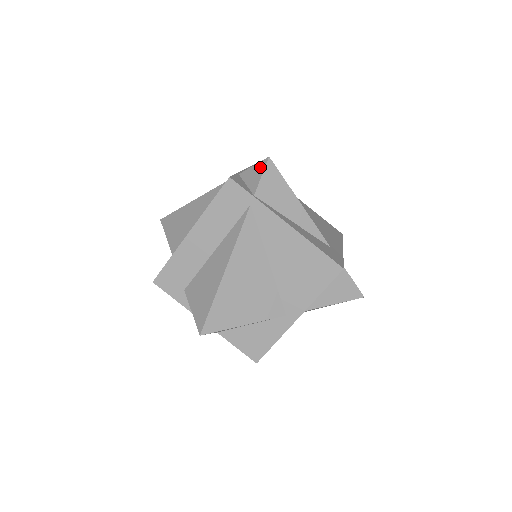
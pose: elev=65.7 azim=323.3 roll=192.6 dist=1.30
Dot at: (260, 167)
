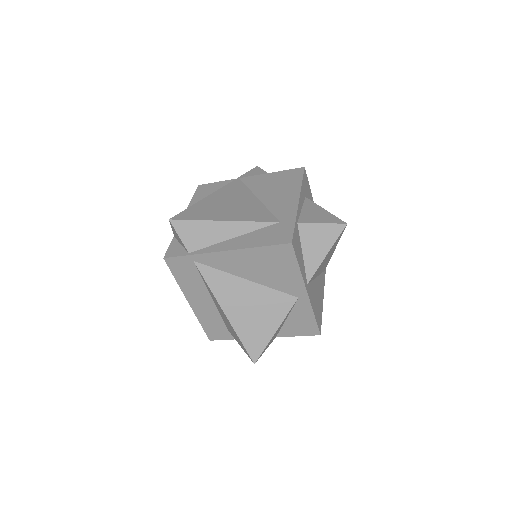
Dot at: (173, 229)
